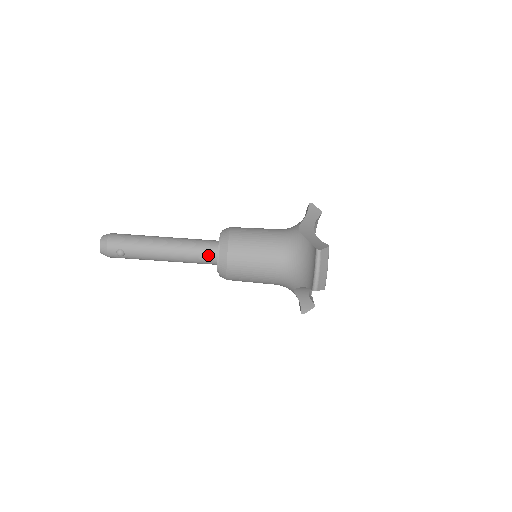
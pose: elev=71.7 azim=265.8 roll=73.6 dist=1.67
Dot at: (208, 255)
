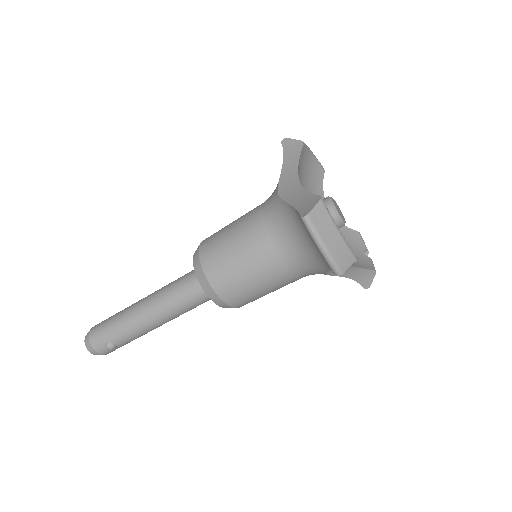
Dot at: (196, 294)
